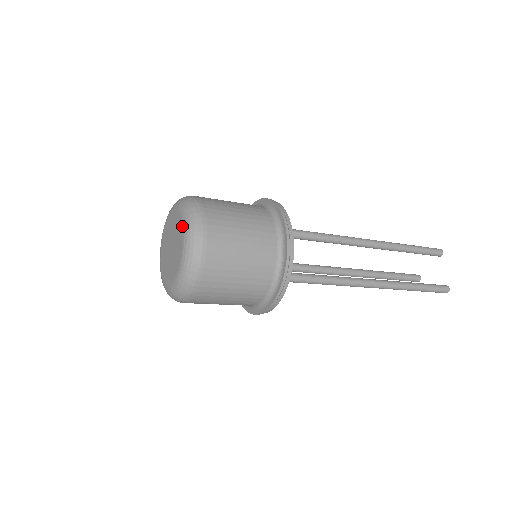
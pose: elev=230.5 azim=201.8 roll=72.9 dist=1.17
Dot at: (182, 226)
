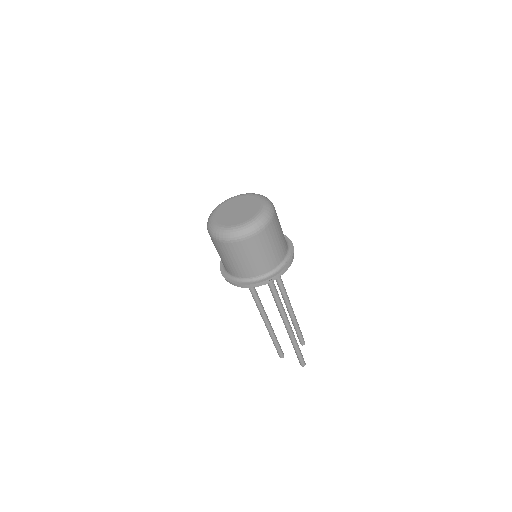
Dot at: (261, 201)
